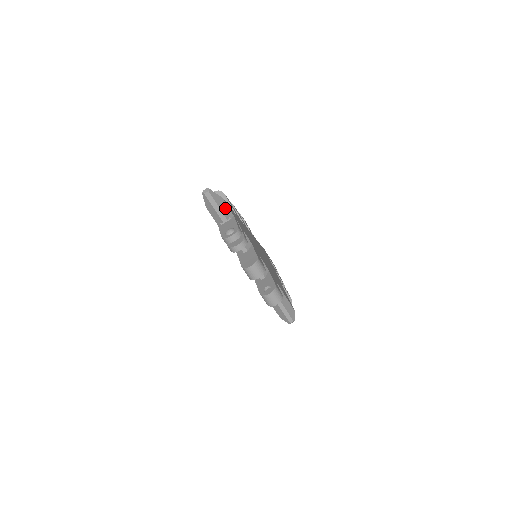
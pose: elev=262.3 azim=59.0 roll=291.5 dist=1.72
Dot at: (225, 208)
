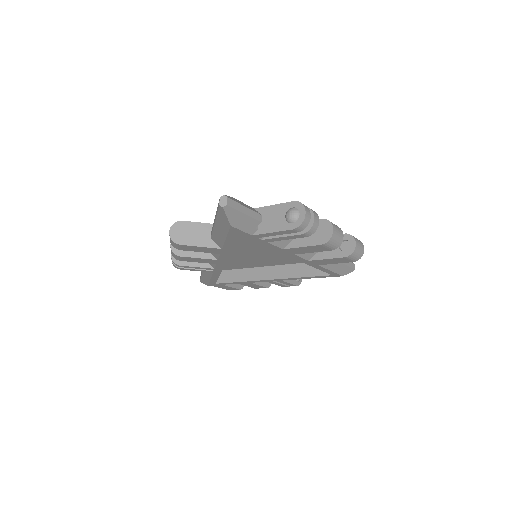
Dot at: (246, 206)
